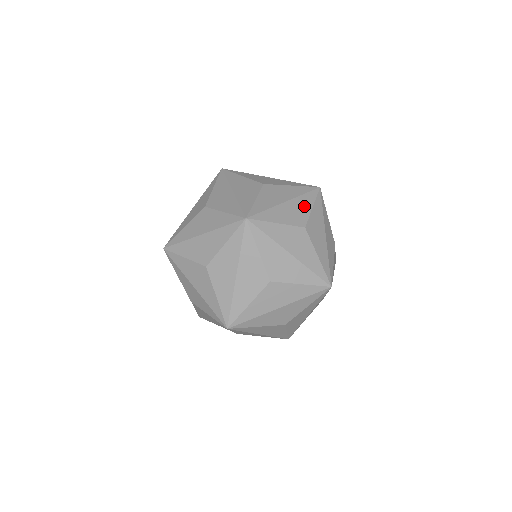
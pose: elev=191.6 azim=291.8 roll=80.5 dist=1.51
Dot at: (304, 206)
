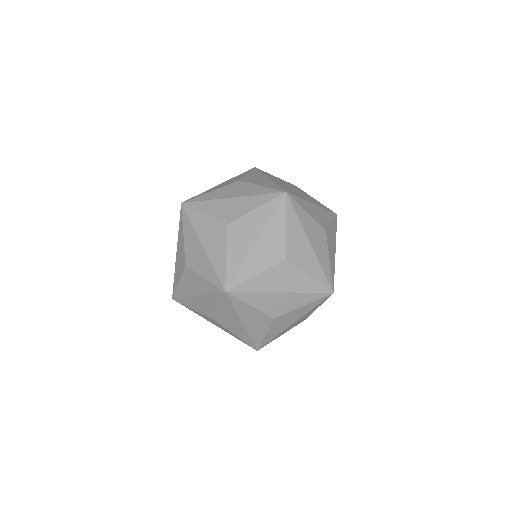
Dot at: (326, 217)
